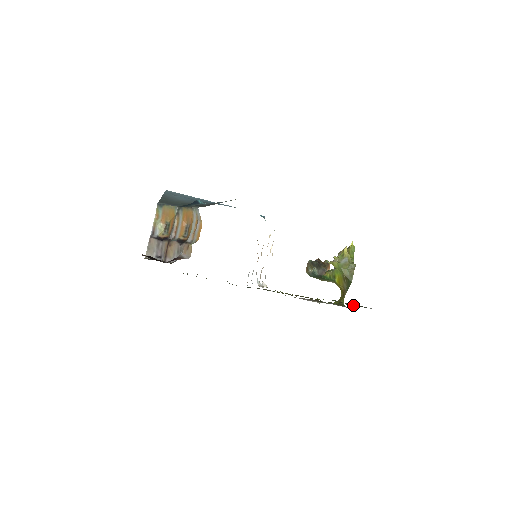
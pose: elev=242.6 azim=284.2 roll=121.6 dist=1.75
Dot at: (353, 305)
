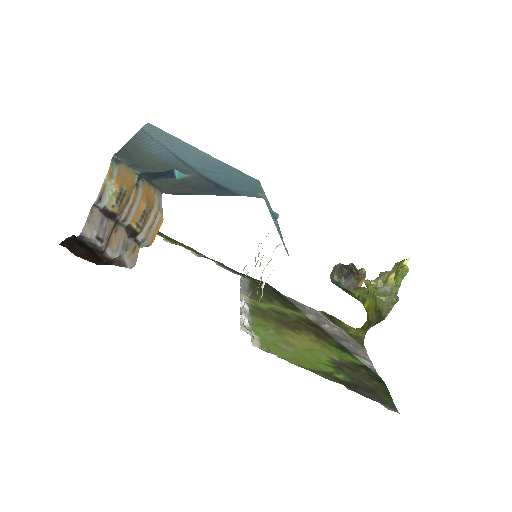
Dot at: (367, 378)
